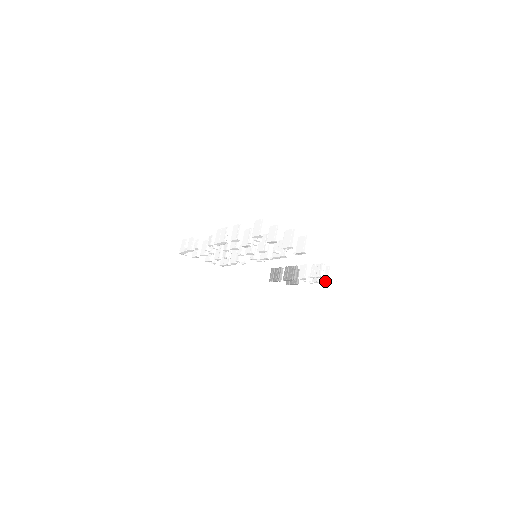
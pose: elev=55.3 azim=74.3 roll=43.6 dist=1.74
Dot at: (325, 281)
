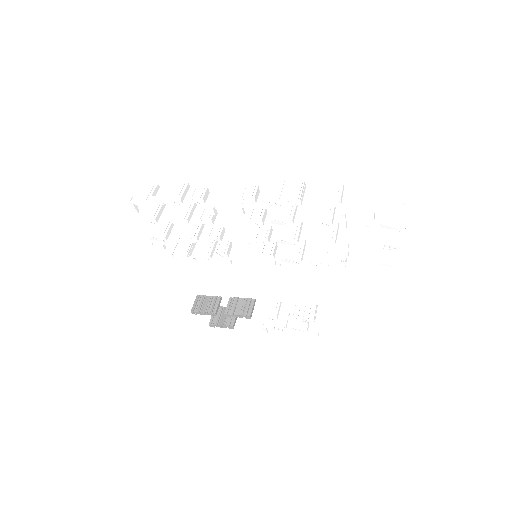
Dot at: (299, 330)
